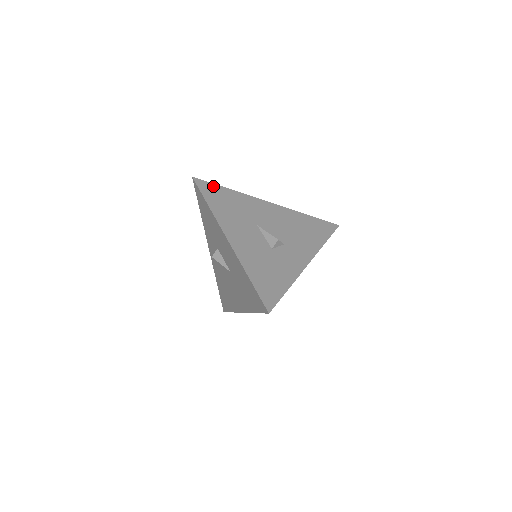
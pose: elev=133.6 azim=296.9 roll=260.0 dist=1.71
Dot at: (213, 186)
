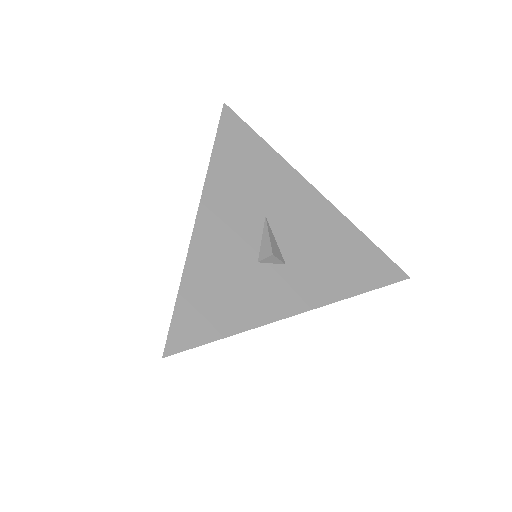
Dot at: (245, 129)
